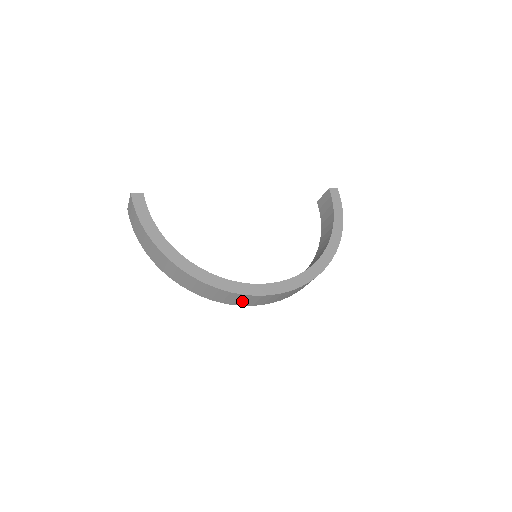
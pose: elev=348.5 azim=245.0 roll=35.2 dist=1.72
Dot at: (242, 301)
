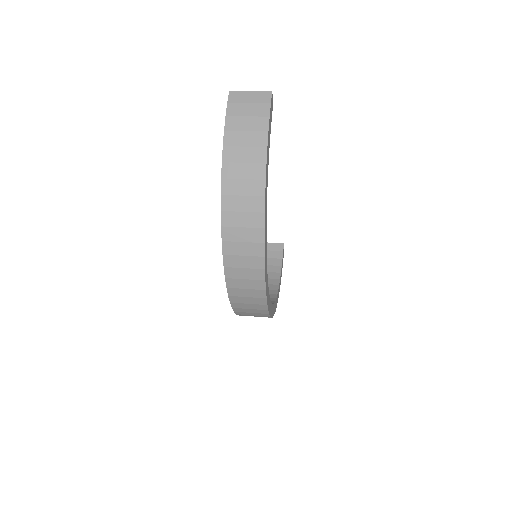
Dot at: (243, 293)
